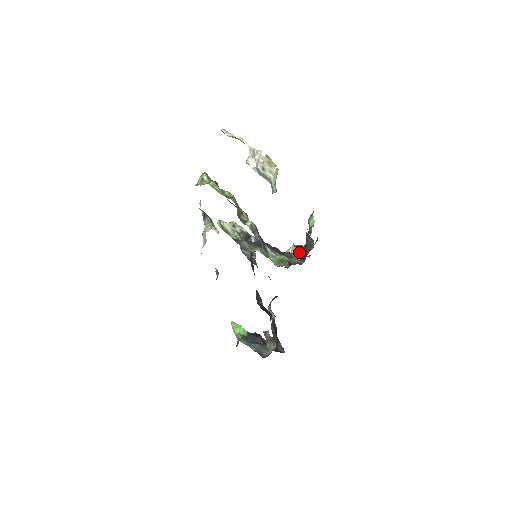
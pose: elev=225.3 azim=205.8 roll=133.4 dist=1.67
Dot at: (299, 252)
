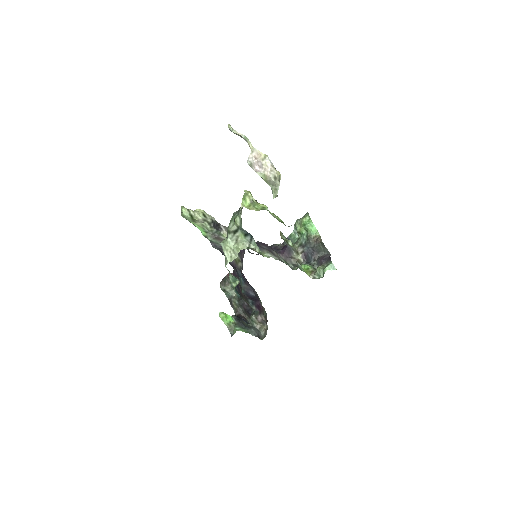
Dot at: (296, 252)
